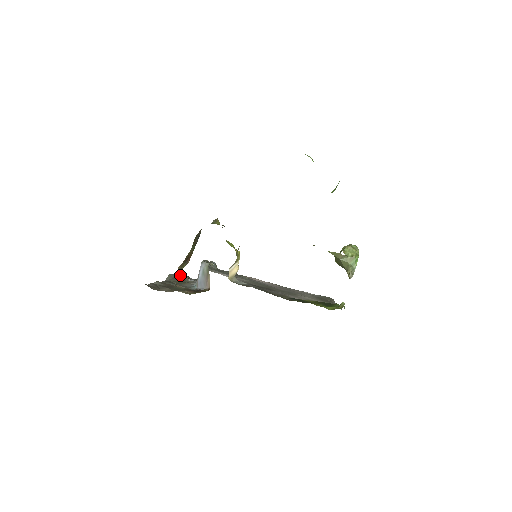
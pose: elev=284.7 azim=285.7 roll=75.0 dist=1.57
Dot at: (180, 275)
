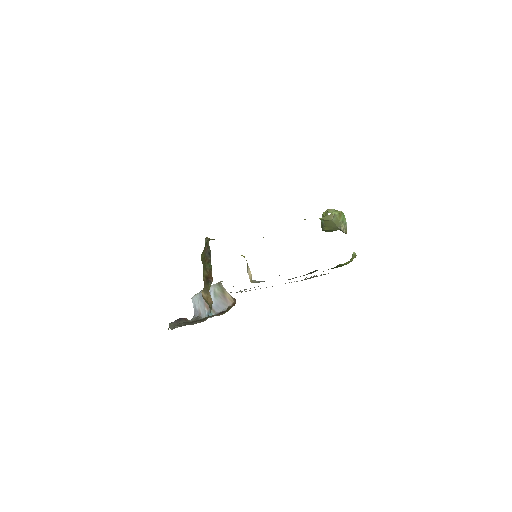
Dot at: (179, 320)
